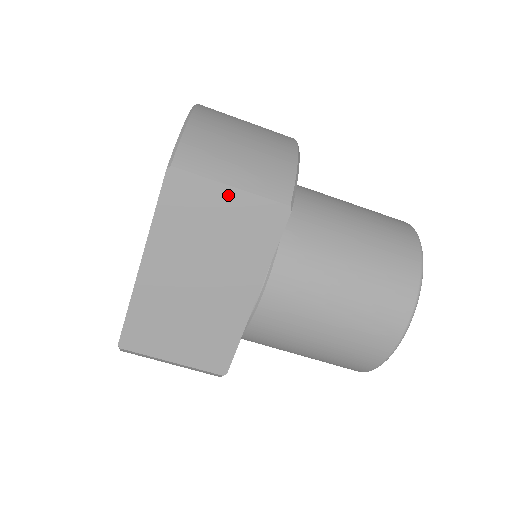
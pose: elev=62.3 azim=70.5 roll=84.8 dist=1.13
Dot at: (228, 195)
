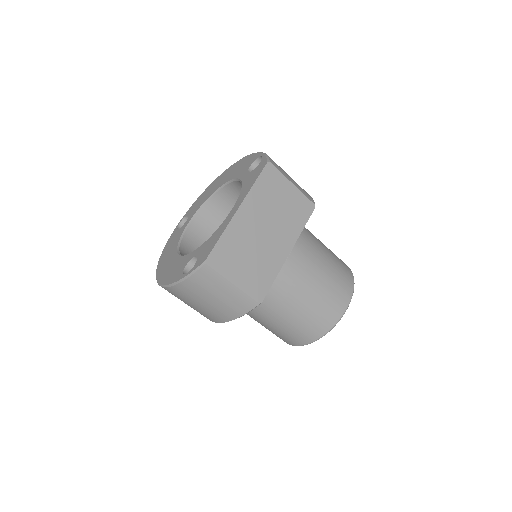
Dot at: (290, 188)
